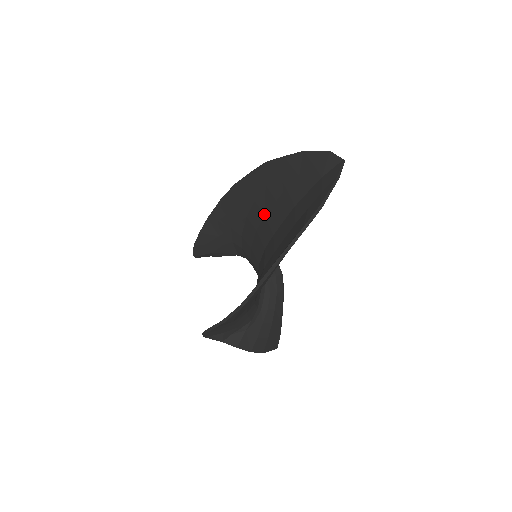
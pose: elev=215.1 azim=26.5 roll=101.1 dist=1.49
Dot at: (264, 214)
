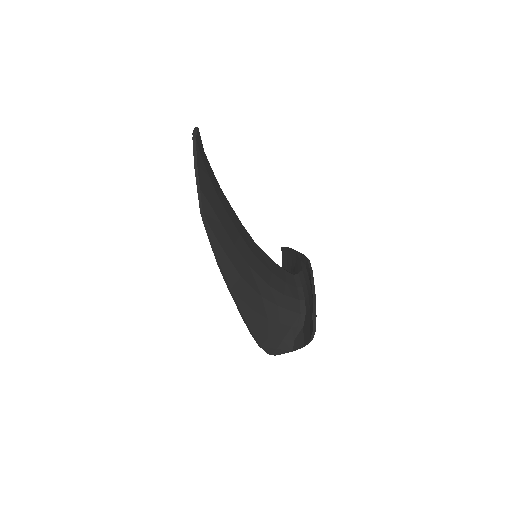
Dot at: occluded
